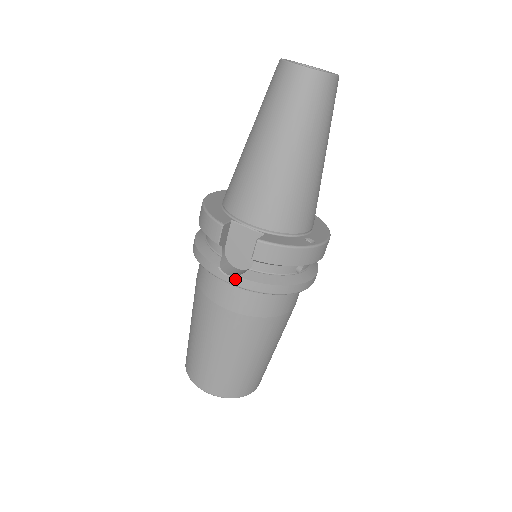
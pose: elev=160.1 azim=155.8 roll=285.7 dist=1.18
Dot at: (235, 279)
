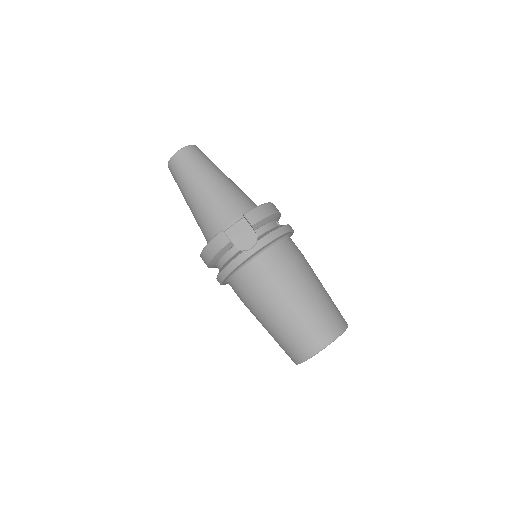
Dot at: (257, 244)
